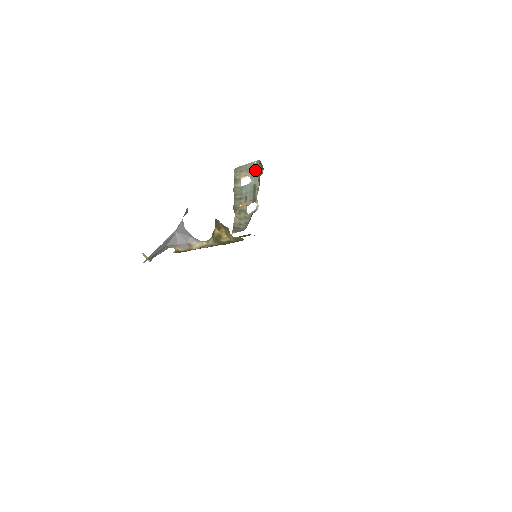
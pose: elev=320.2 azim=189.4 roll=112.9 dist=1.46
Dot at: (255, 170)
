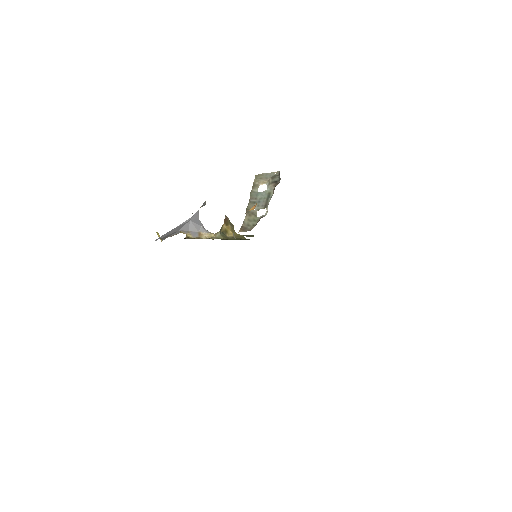
Dot at: (273, 180)
